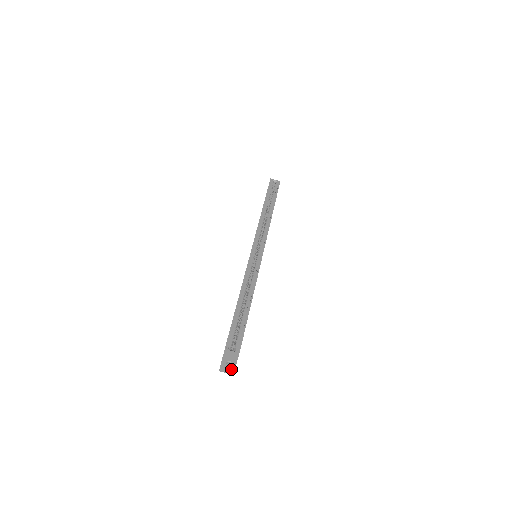
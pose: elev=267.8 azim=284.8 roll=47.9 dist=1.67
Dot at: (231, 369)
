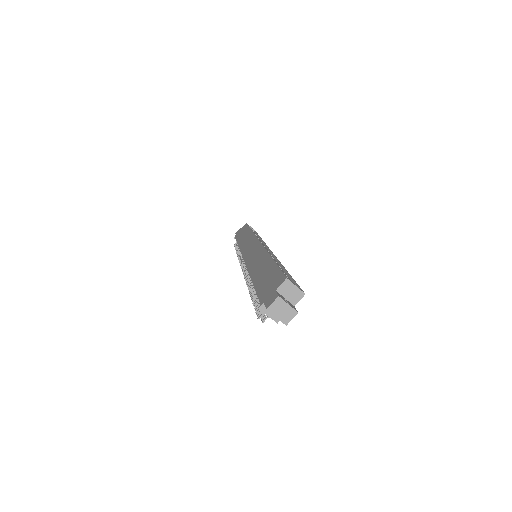
Dot at: (292, 309)
